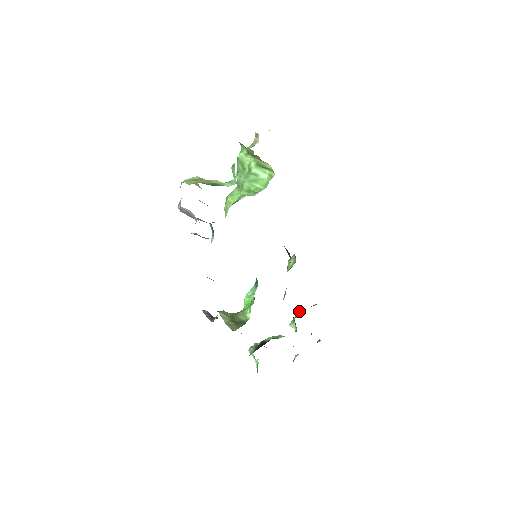
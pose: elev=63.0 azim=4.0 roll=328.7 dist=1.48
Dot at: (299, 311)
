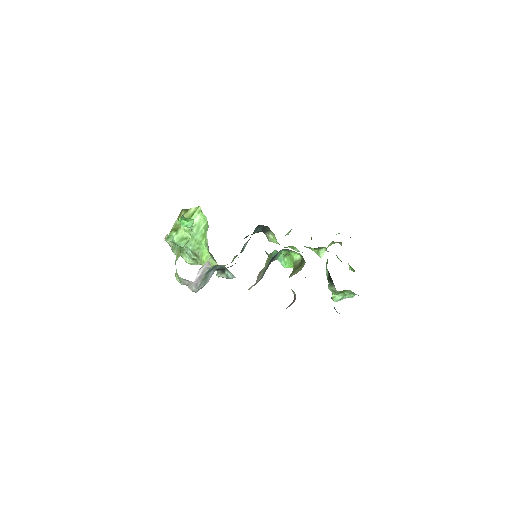
Dot at: occluded
